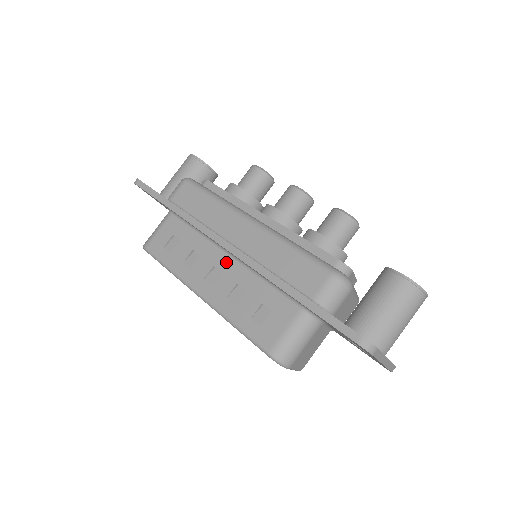
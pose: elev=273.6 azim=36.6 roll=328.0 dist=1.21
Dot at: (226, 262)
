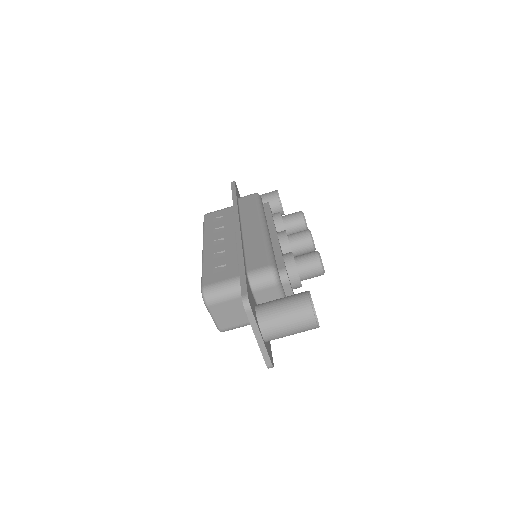
Dot at: (232, 239)
